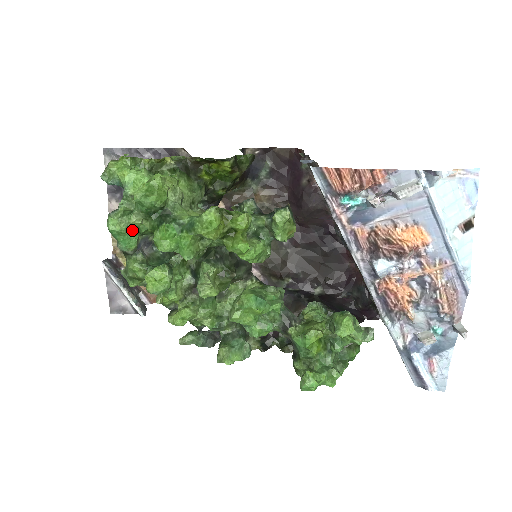
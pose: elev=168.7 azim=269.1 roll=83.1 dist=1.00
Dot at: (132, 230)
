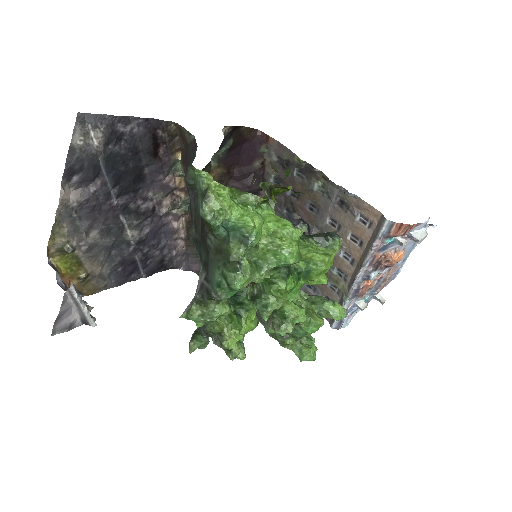
Dot at: occluded
